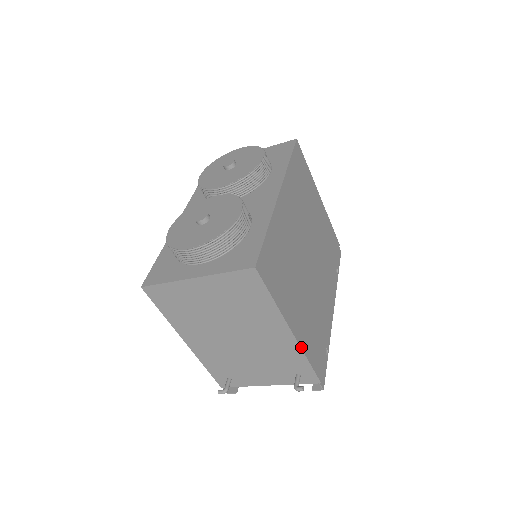
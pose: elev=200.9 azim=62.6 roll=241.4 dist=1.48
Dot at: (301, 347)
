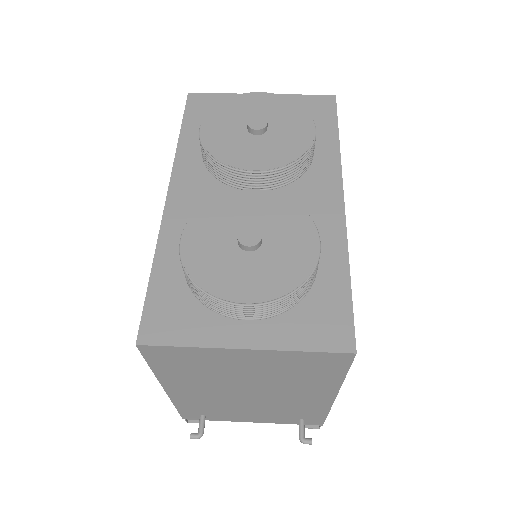
Dot at: (331, 405)
